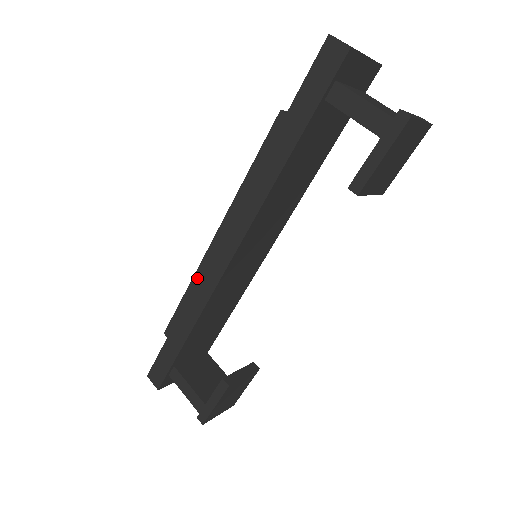
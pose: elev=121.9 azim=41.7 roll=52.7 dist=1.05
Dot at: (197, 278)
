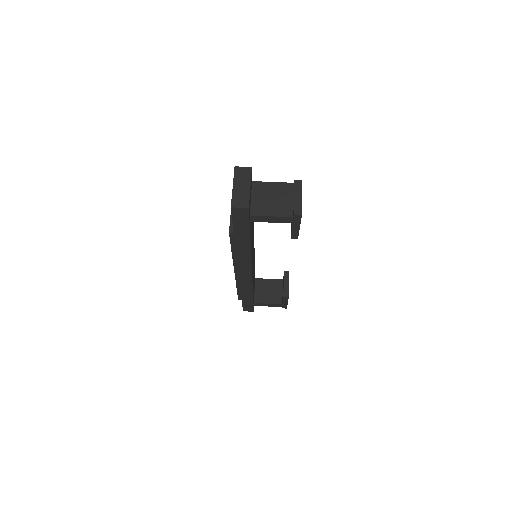
Dot at: (239, 283)
